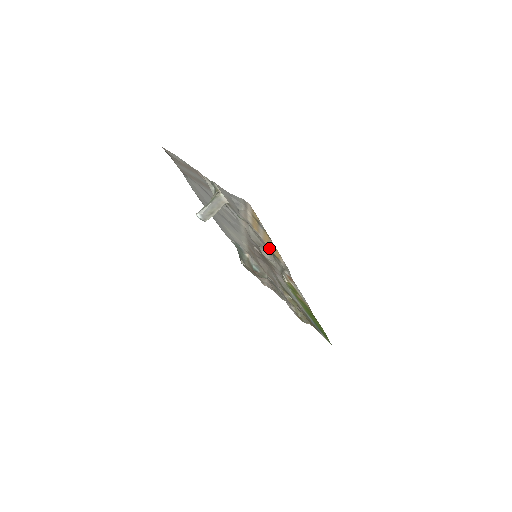
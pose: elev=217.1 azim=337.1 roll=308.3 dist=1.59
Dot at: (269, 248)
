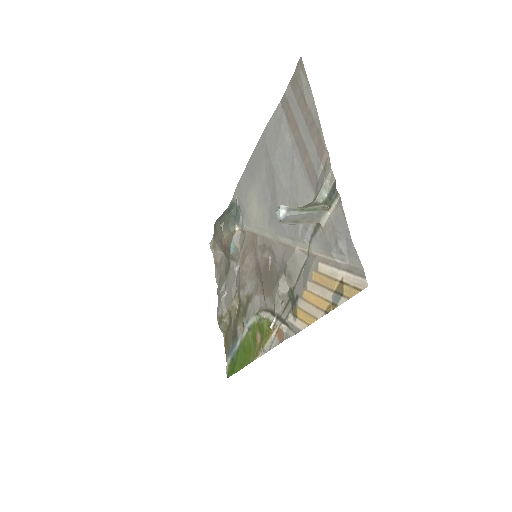
Dot at: (299, 296)
